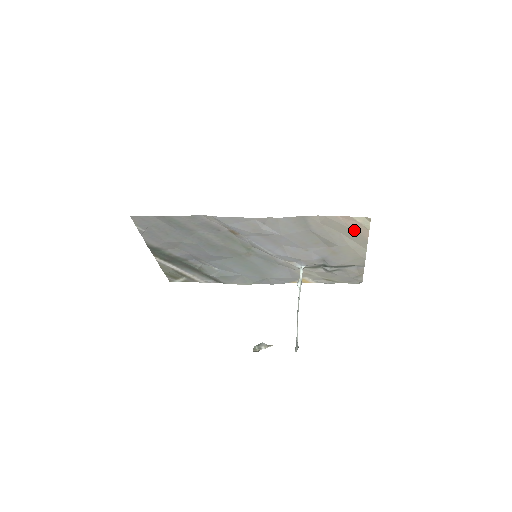
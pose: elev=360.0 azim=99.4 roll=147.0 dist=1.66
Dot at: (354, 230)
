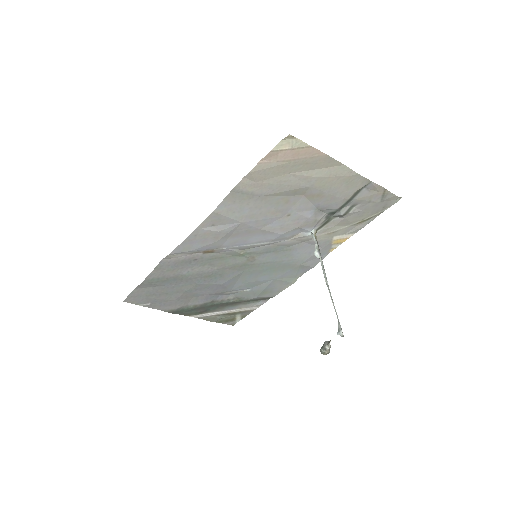
Dot at: (298, 159)
